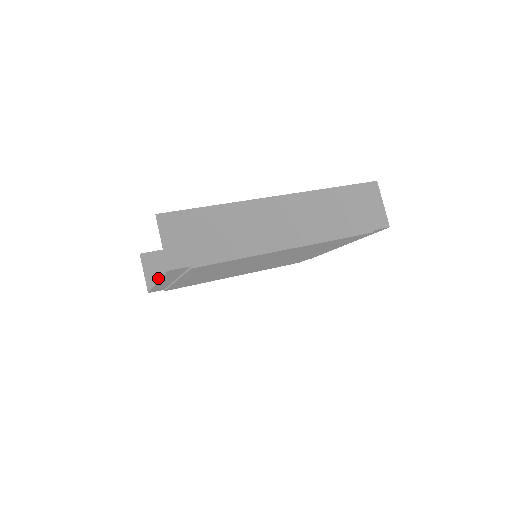
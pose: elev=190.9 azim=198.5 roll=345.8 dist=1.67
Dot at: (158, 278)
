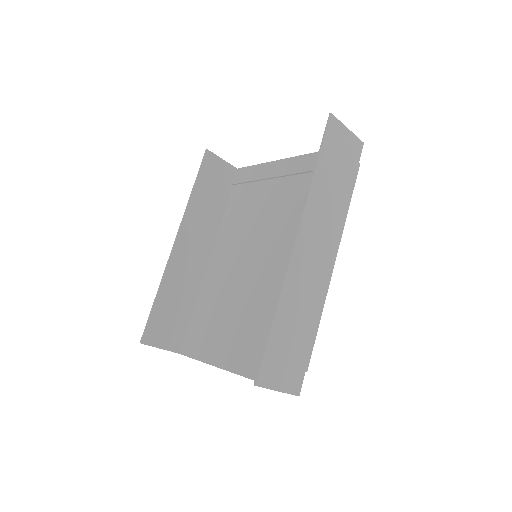
Dot at: (172, 337)
